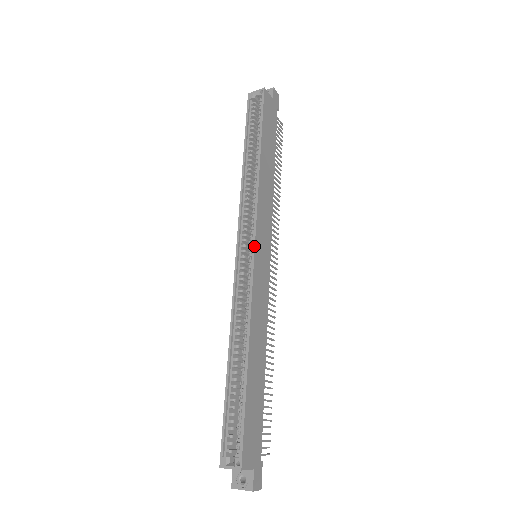
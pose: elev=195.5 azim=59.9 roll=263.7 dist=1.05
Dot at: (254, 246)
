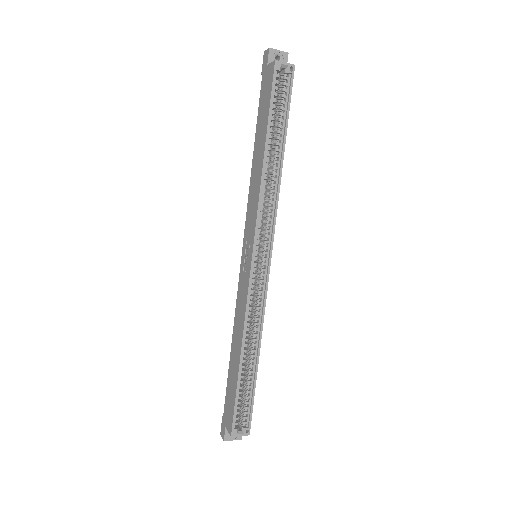
Dot at: occluded
